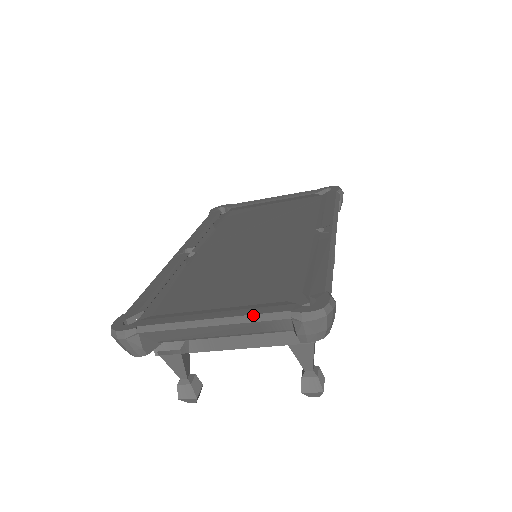
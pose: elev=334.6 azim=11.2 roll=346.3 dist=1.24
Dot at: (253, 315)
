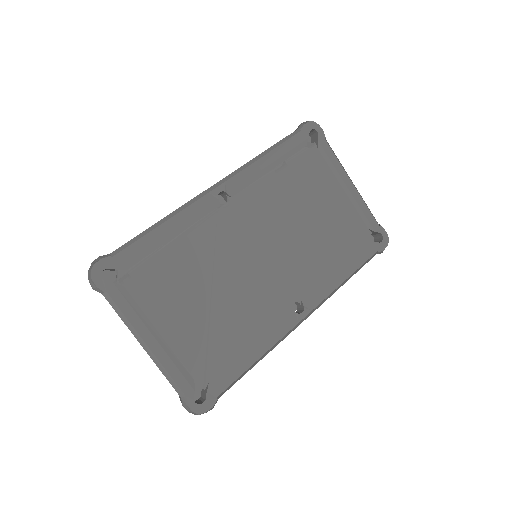
Dot at: (167, 373)
